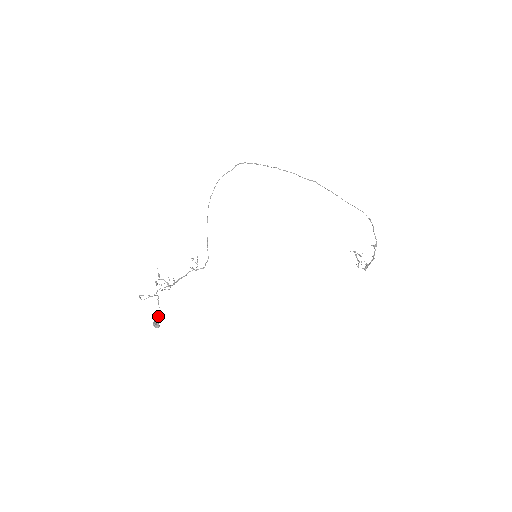
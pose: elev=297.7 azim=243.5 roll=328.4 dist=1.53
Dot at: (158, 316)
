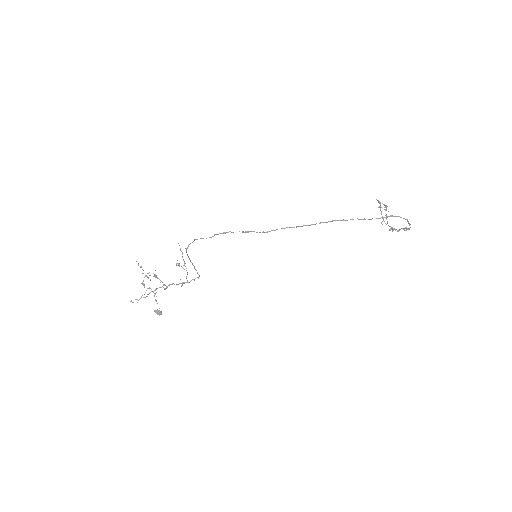
Dot at: occluded
